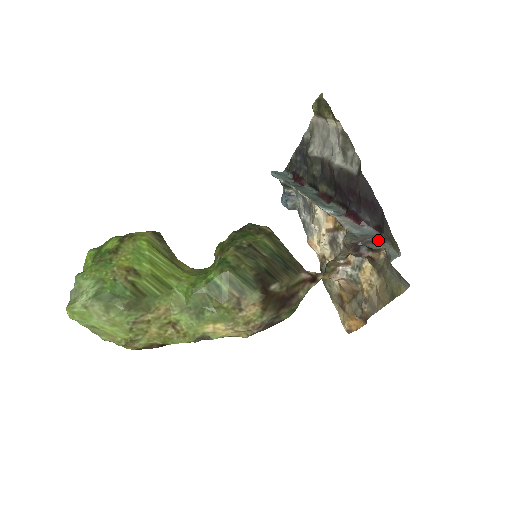
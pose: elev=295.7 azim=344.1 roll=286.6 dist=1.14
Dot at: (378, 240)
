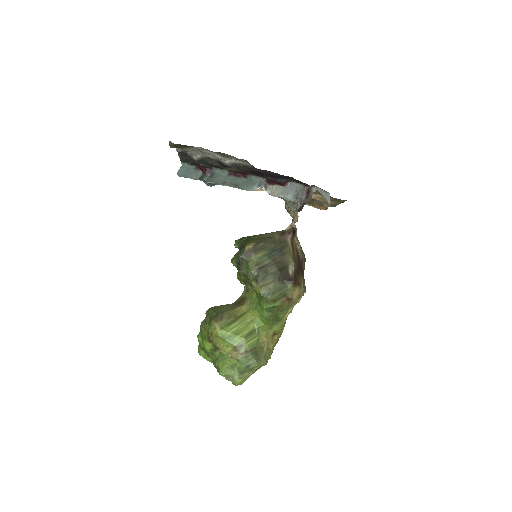
Dot at: (307, 193)
